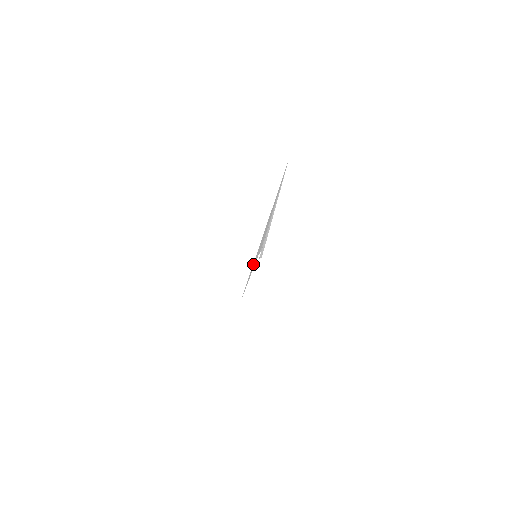
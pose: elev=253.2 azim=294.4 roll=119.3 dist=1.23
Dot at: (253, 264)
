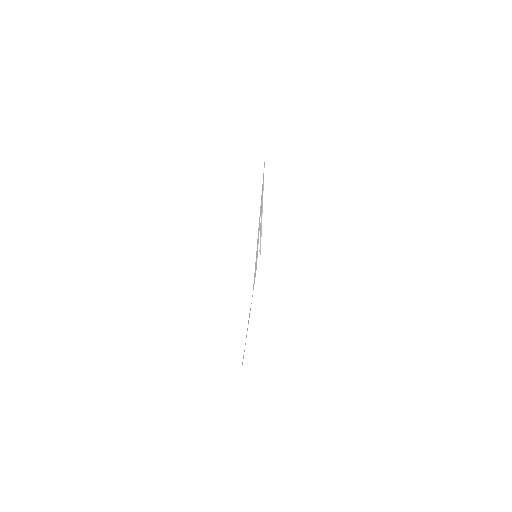
Dot at: occluded
